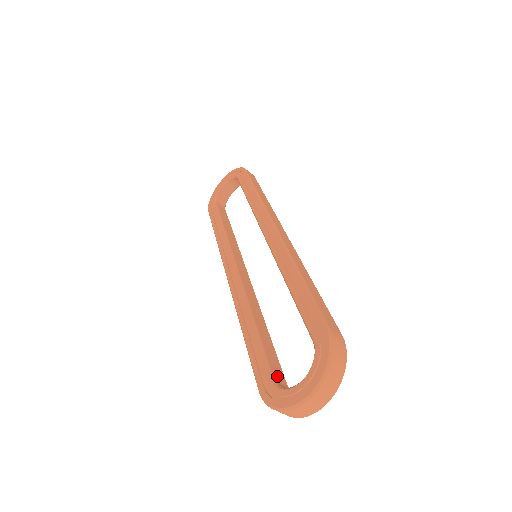
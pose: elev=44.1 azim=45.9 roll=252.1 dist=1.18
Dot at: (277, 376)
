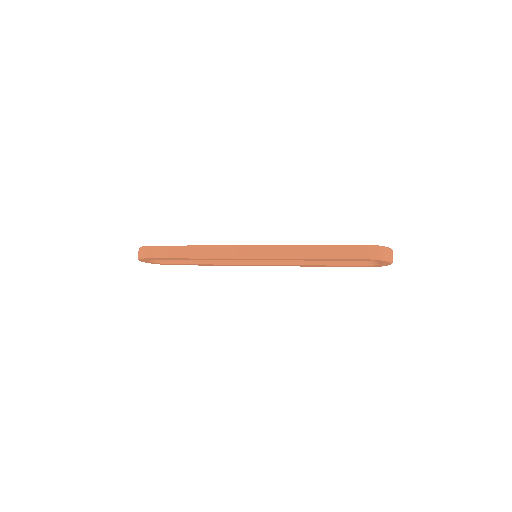
Dot at: occluded
